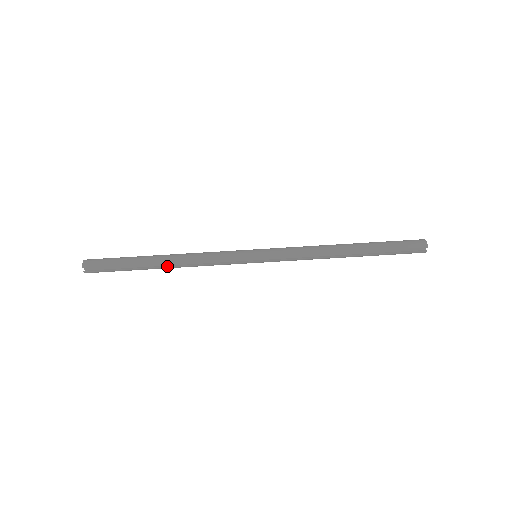
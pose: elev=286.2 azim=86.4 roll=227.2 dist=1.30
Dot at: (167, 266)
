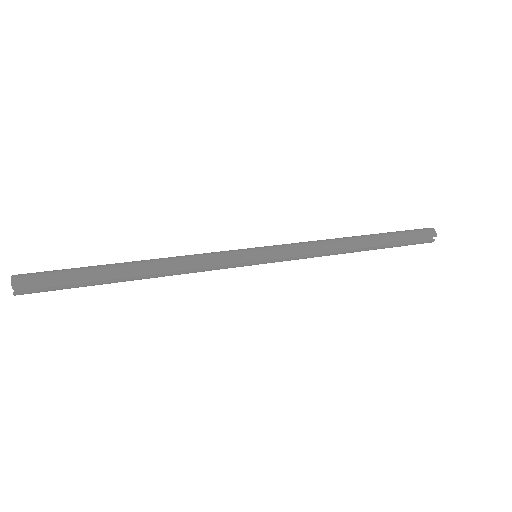
Dot at: (142, 276)
